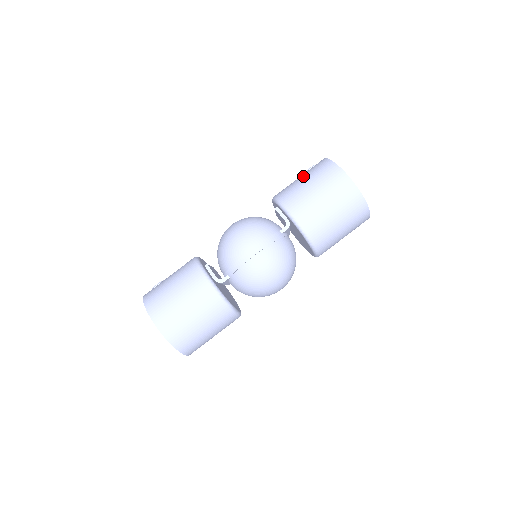
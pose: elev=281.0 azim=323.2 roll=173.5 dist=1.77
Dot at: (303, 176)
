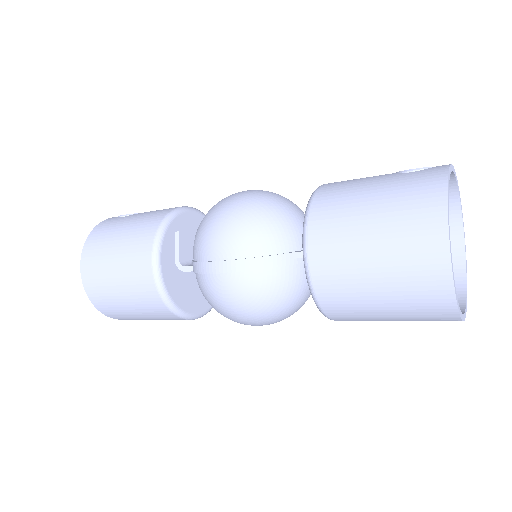
Dot at: (381, 183)
